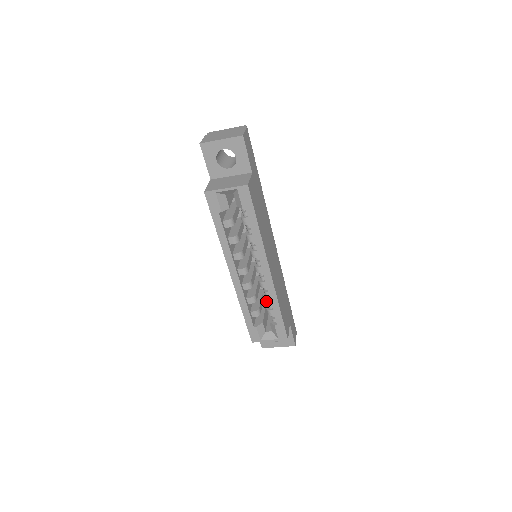
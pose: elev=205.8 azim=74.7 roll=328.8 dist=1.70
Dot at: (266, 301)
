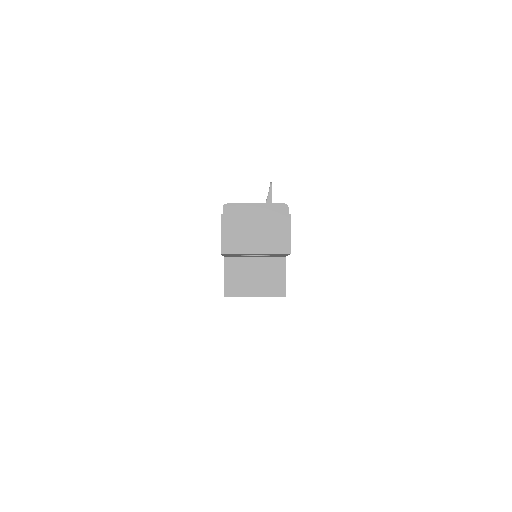
Dot at: occluded
